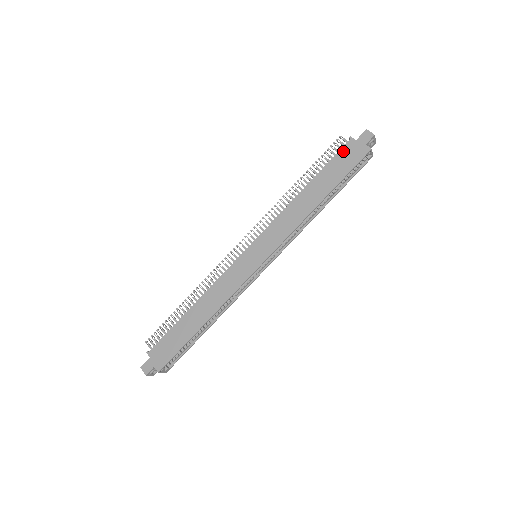
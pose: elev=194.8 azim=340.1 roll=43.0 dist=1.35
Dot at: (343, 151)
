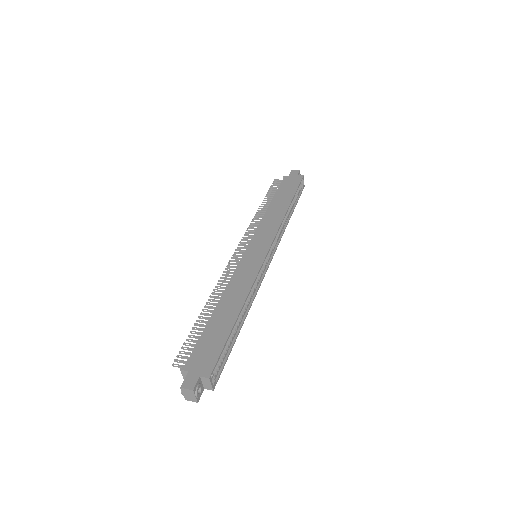
Dot at: (284, 182)
